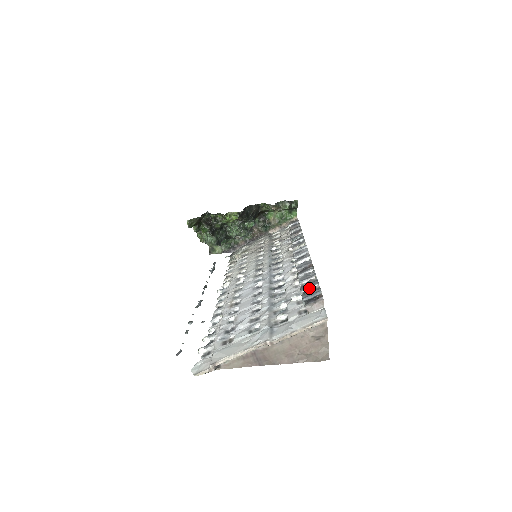
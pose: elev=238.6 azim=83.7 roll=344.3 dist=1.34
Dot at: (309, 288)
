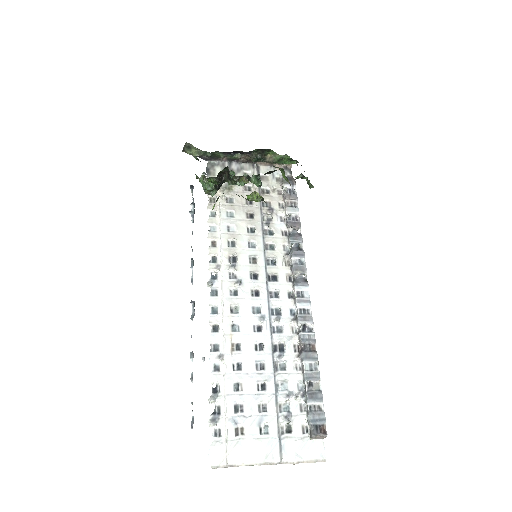
Dot at: (315, 403)
